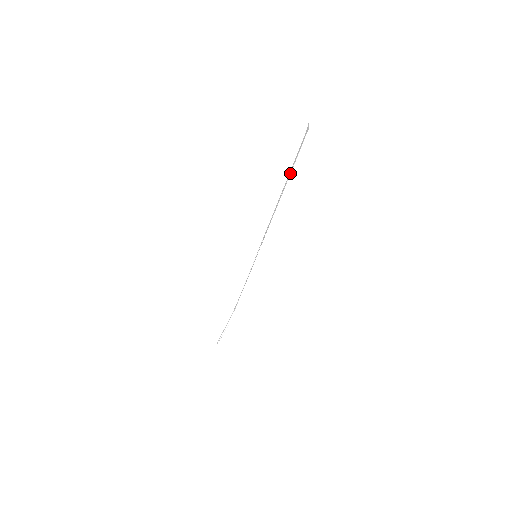
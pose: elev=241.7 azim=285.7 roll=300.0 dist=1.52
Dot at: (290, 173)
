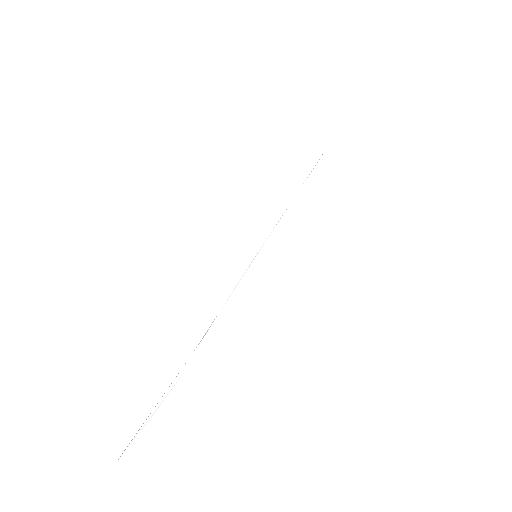
Dot at: occluded
